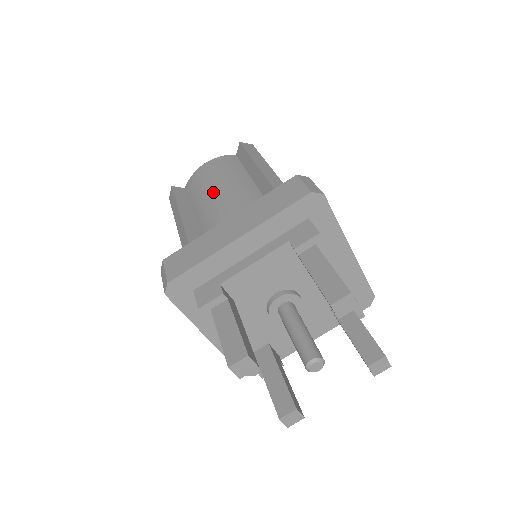
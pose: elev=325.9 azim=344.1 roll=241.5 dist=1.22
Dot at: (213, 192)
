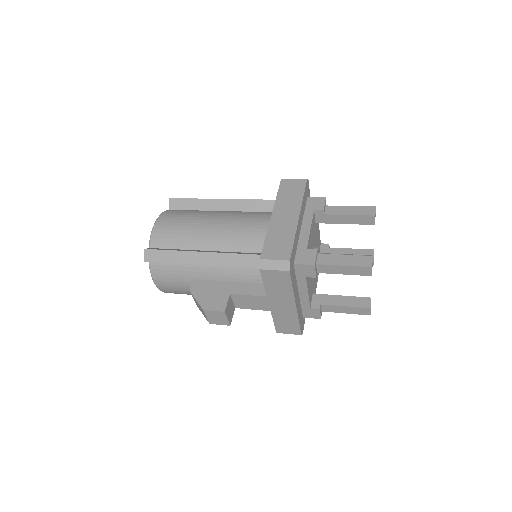
Dot at: (205, 226)
